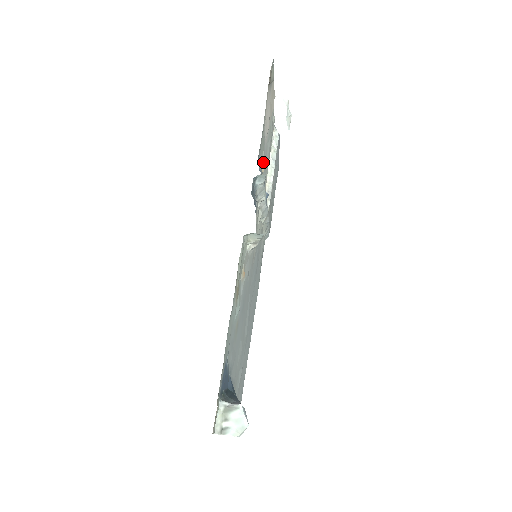
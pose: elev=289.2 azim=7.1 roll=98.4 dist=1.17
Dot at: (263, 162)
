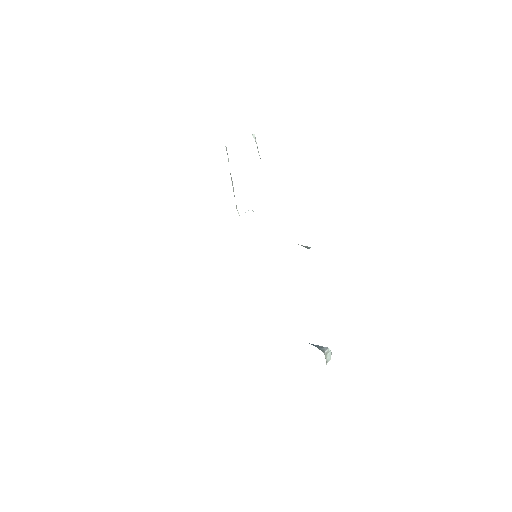
Dot at: occluded
